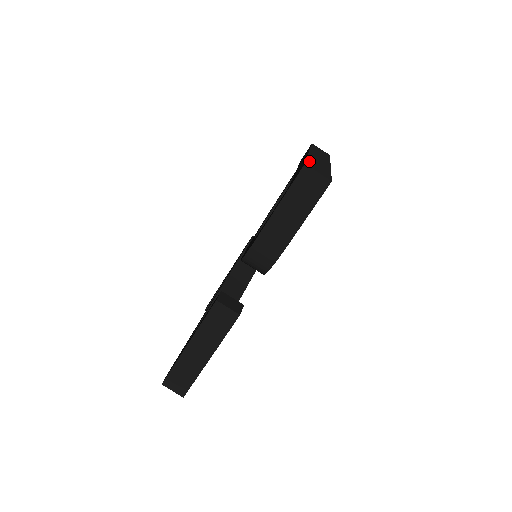
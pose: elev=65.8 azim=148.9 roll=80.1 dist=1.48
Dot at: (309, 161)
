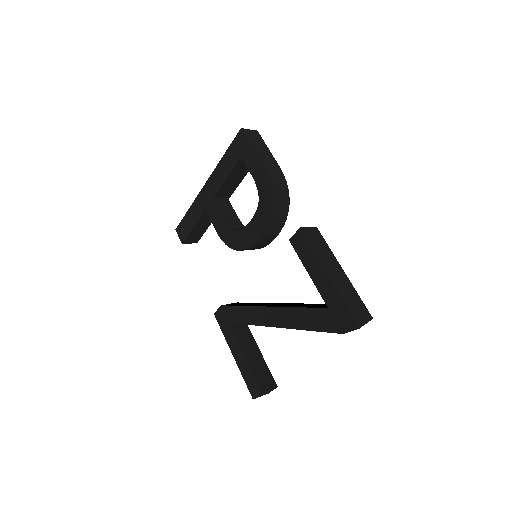
Dot at: (231, 147)
